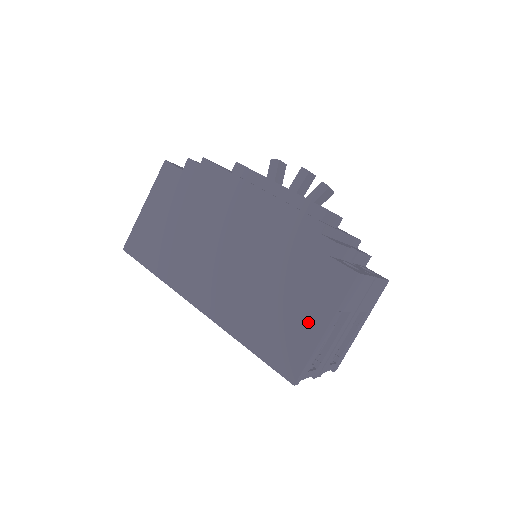
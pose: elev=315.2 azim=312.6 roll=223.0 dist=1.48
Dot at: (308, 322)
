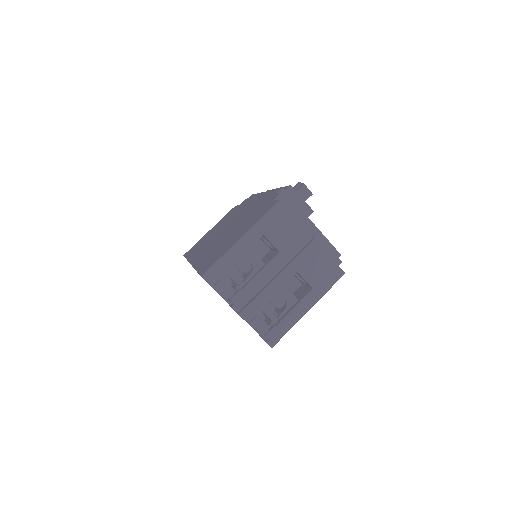
Dot at: (236, 238)
